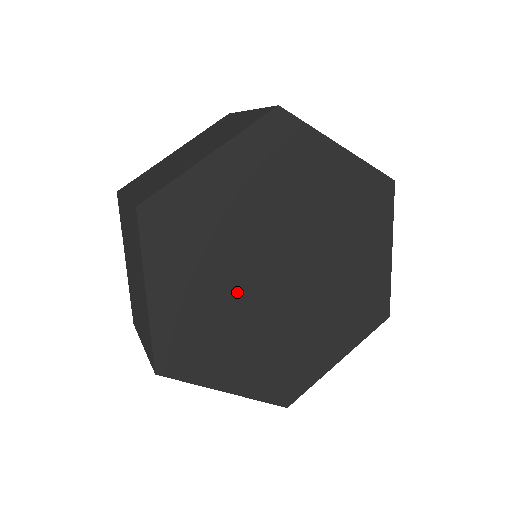
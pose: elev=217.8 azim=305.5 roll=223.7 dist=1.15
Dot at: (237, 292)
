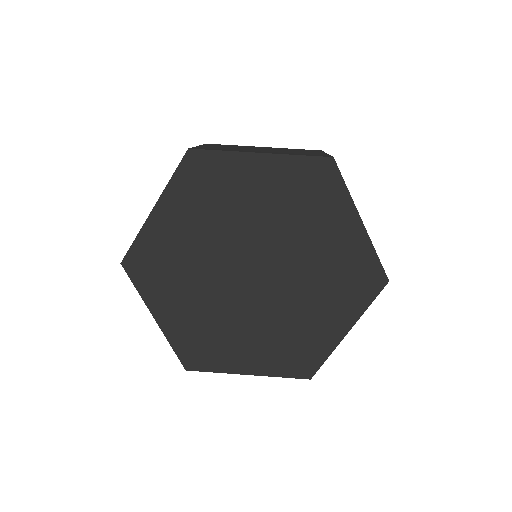
Dot at: (211, 258)
